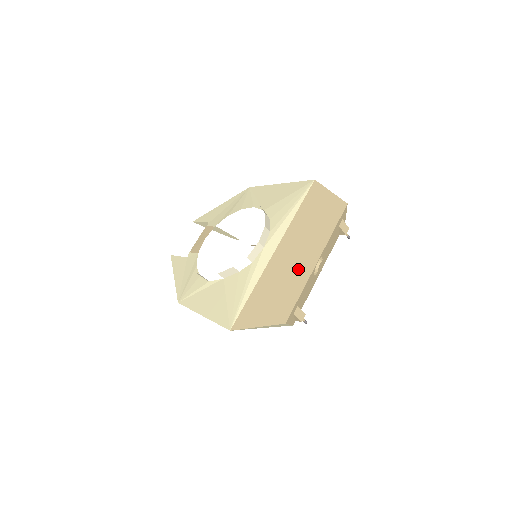
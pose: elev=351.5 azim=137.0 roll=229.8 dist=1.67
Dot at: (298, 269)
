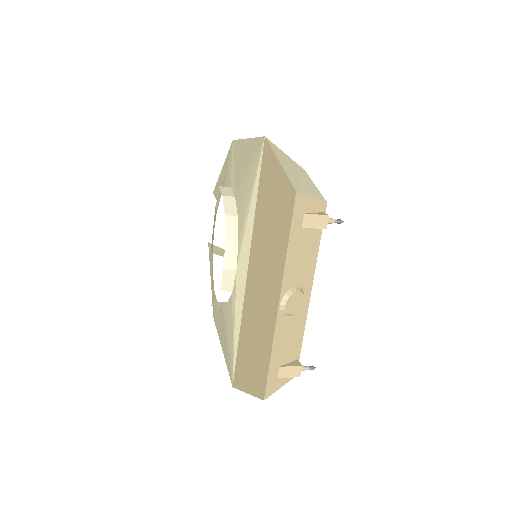
Dot at: (265, 314)
